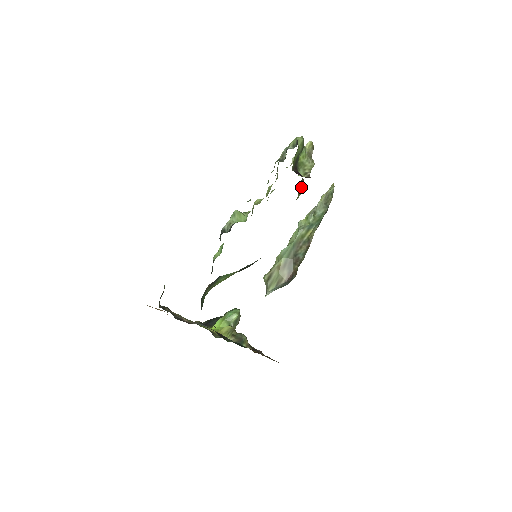
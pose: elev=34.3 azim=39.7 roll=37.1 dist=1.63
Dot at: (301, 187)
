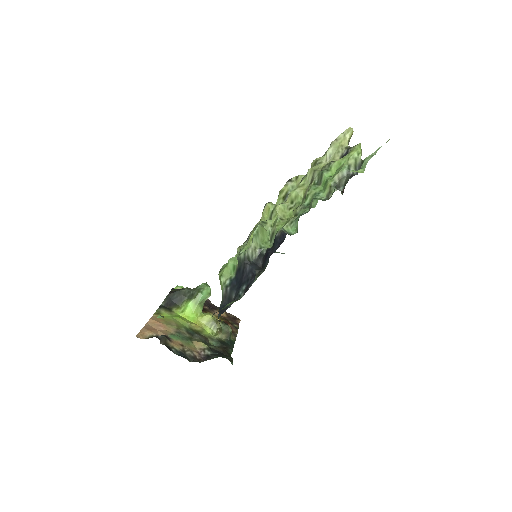
Dot at: occluded
